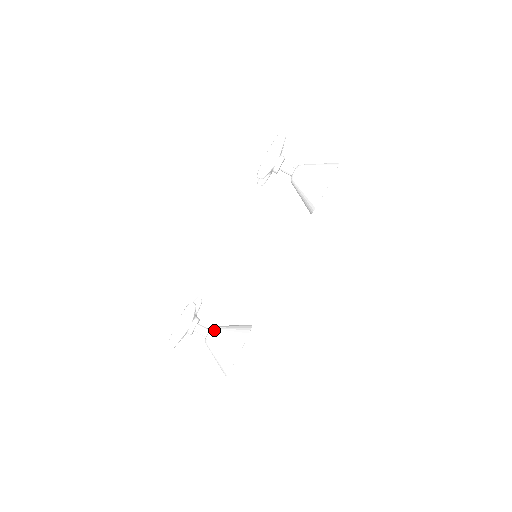
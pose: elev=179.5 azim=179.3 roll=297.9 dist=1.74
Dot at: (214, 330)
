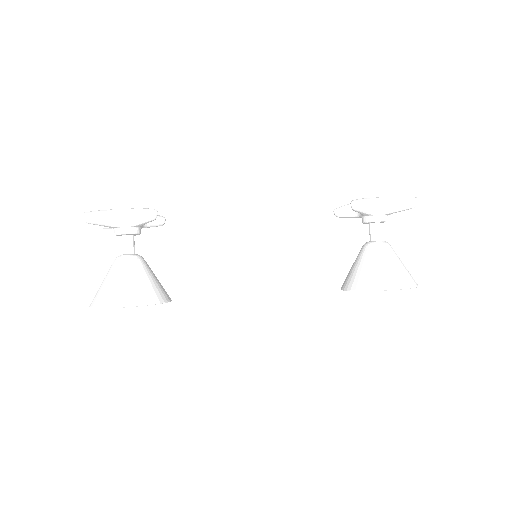
Dot at: (138, 259)
